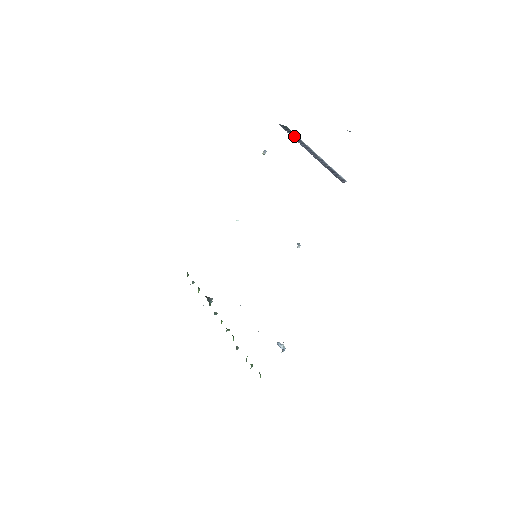
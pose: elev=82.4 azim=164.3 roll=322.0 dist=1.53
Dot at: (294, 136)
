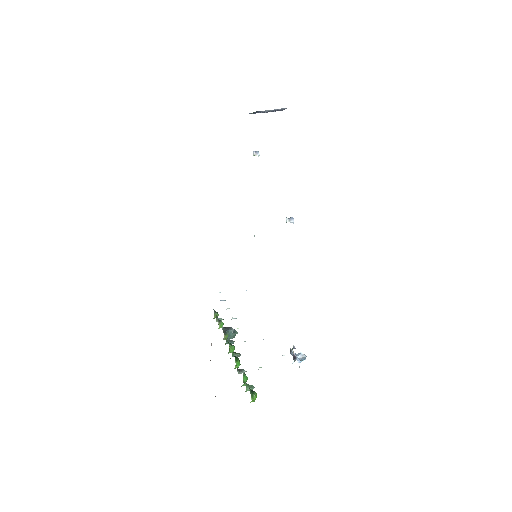
Dot at: occluded
